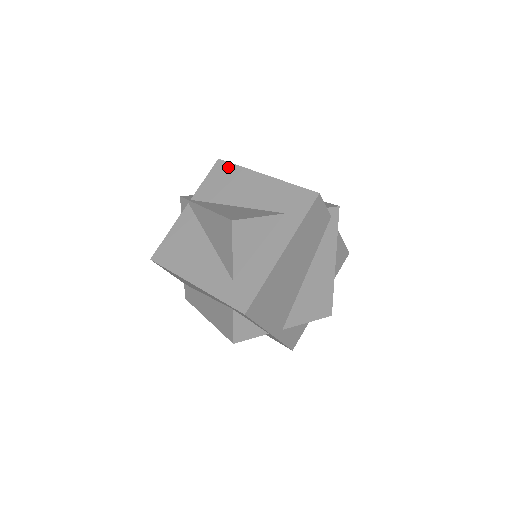
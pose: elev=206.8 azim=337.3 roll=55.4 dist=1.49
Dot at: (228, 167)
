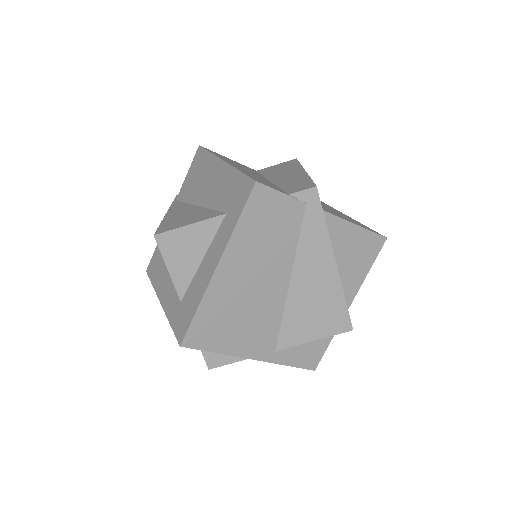
Dot at: (202, 155)
